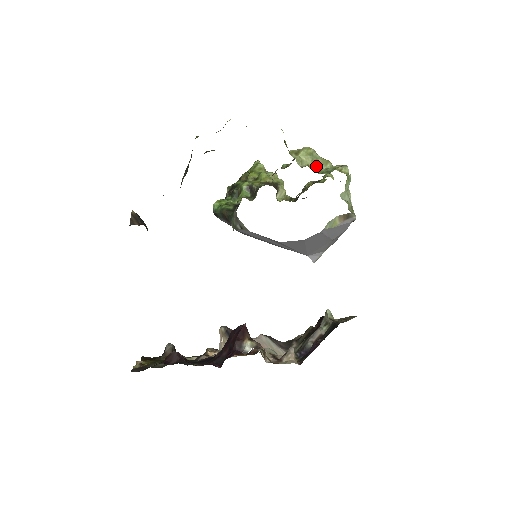
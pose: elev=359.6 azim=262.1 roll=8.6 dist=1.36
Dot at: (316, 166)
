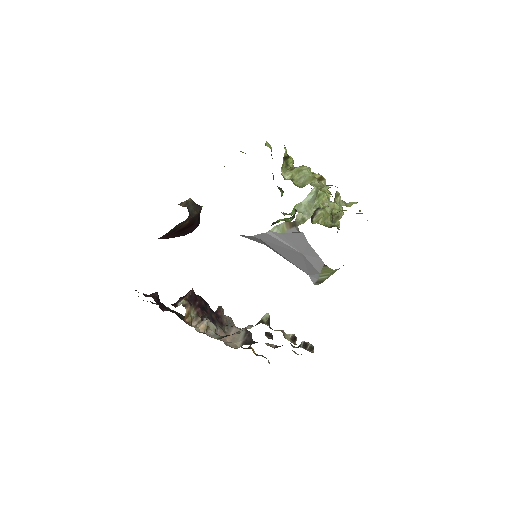
Dot at: (302, 182)
